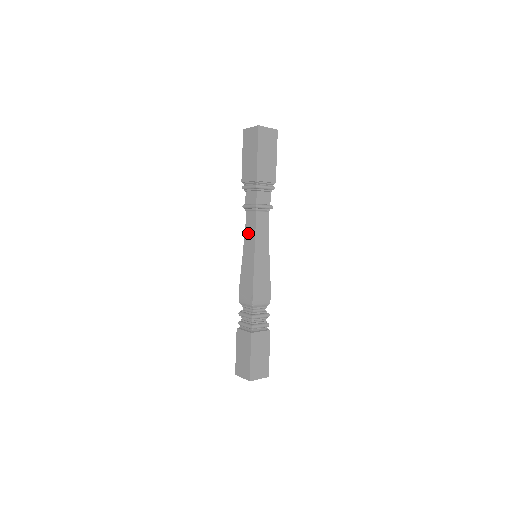
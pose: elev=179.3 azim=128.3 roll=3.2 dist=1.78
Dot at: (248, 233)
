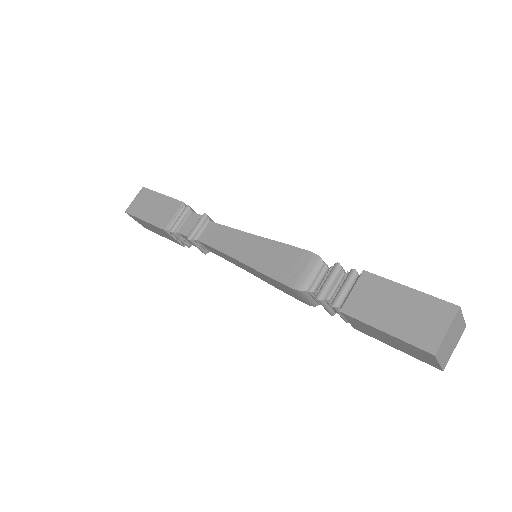
Dot at: (222, 242)
